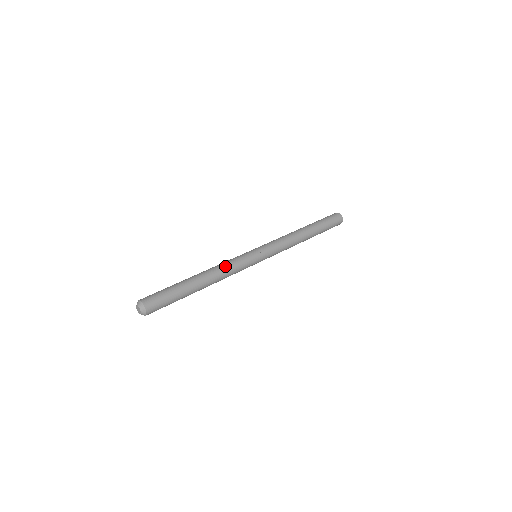
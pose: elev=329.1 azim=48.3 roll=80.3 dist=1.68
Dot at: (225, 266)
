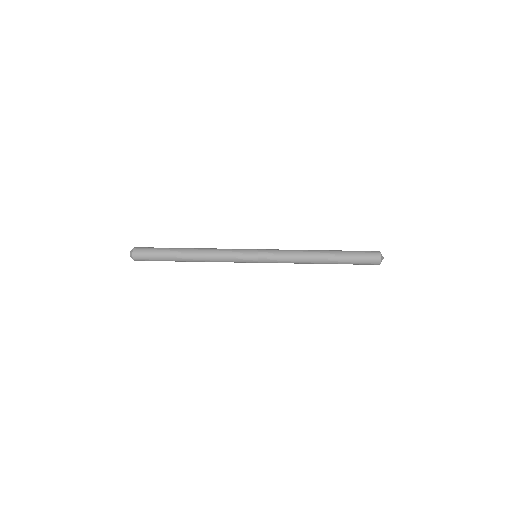
Dot at: (216, 249)
